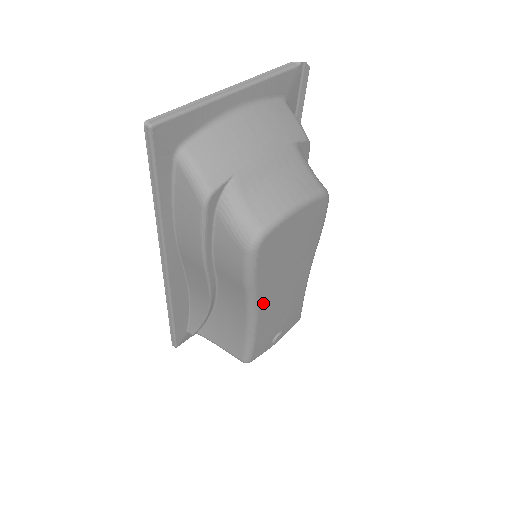
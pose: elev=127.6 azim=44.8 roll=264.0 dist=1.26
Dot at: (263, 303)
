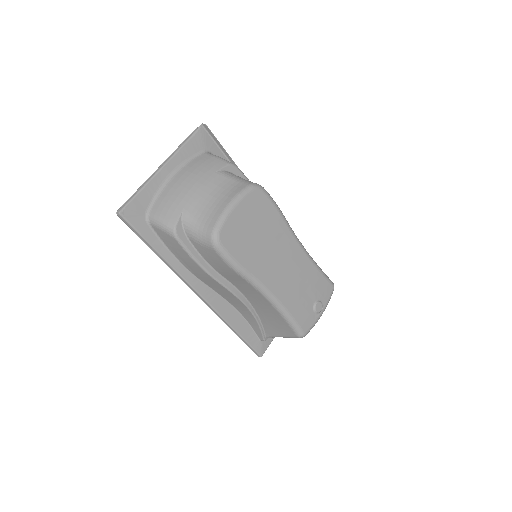
Dot at: (267, 281)
